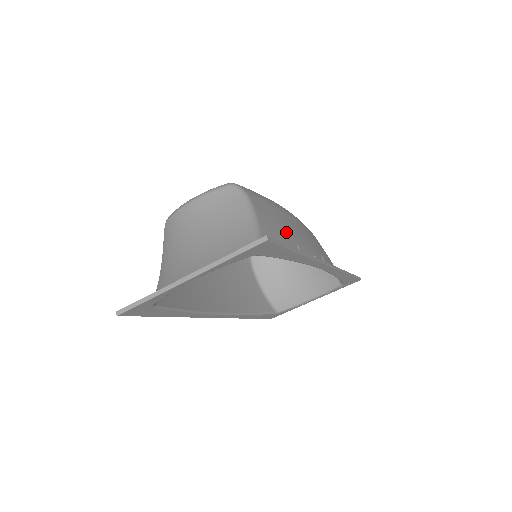
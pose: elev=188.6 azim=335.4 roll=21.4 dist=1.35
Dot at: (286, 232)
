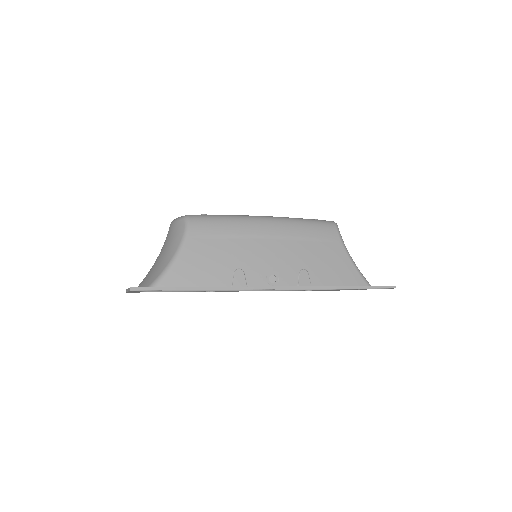
Dot at: (225, 259)
